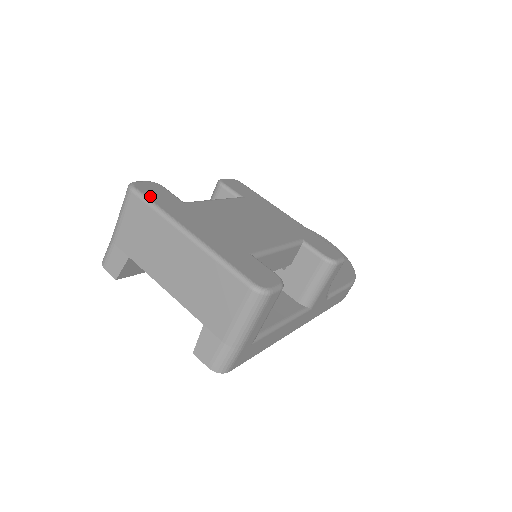
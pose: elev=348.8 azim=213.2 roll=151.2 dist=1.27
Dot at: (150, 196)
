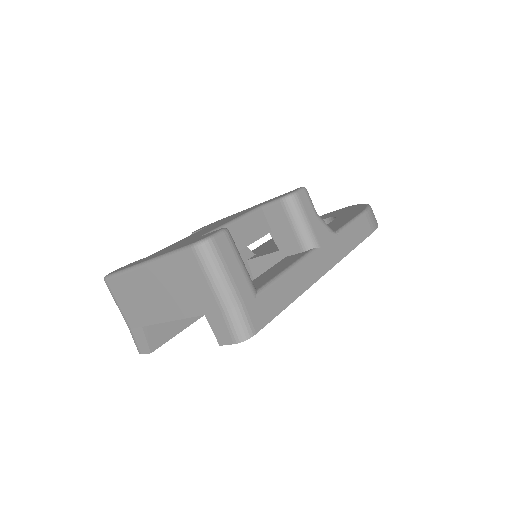
Dot at: (117, 271)
